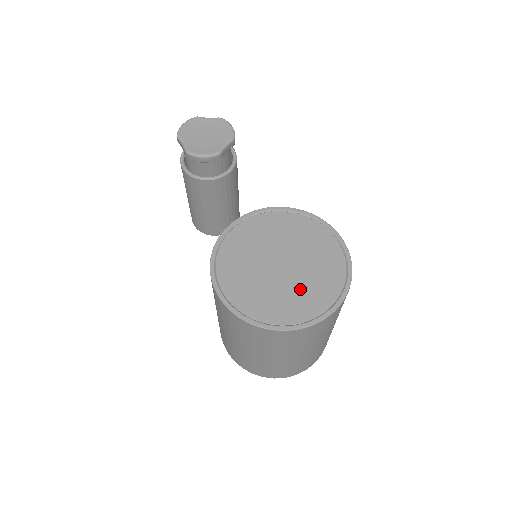
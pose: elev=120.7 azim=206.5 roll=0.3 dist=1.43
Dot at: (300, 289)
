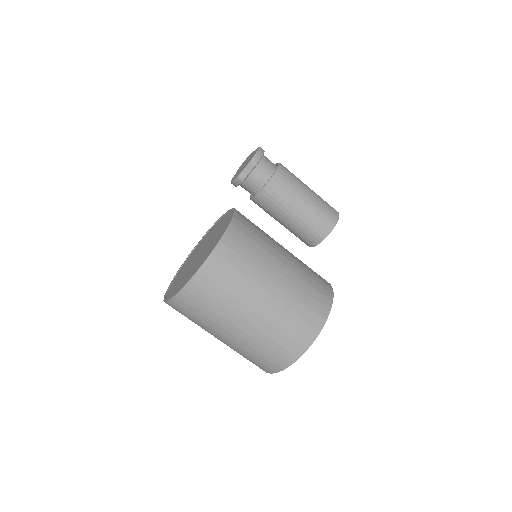
Dot at: (189, 272)
